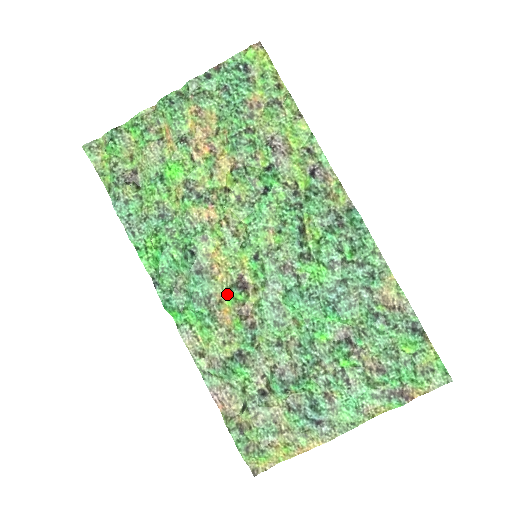
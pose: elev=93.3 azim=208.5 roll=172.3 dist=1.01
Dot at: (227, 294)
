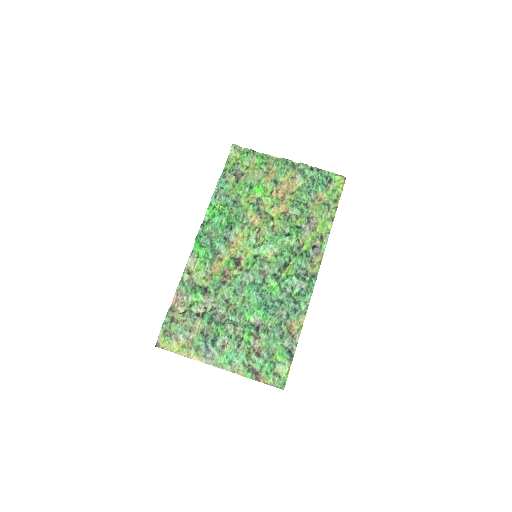
Dot at: (227, 259)
